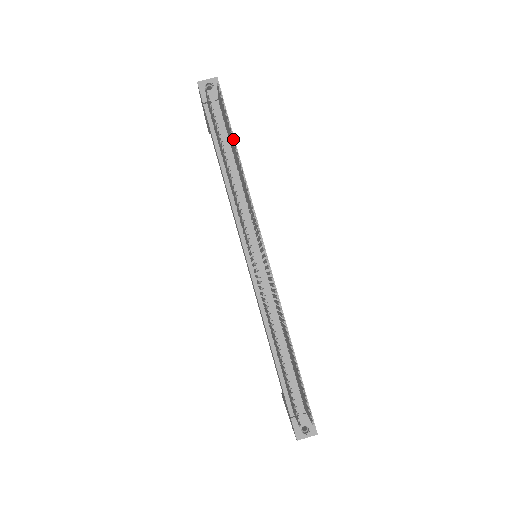
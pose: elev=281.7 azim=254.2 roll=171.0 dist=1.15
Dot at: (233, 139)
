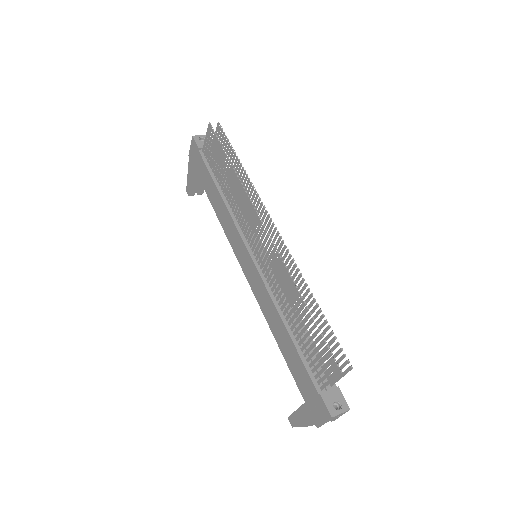
Dot at: occluded
